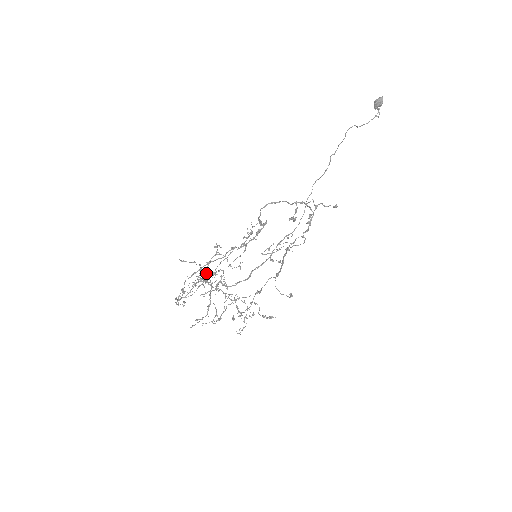
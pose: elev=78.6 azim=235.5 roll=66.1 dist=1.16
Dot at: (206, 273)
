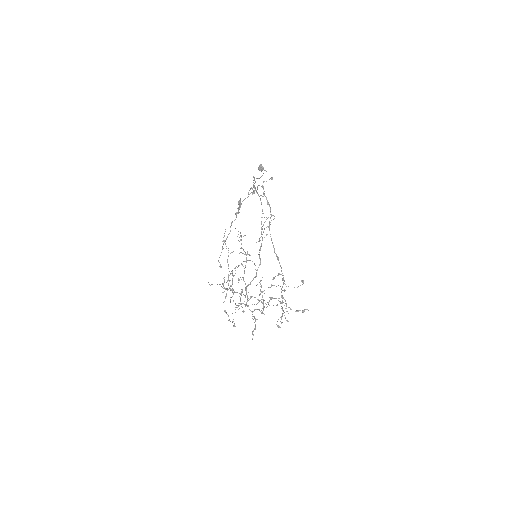
Dot at: (231, 273)
